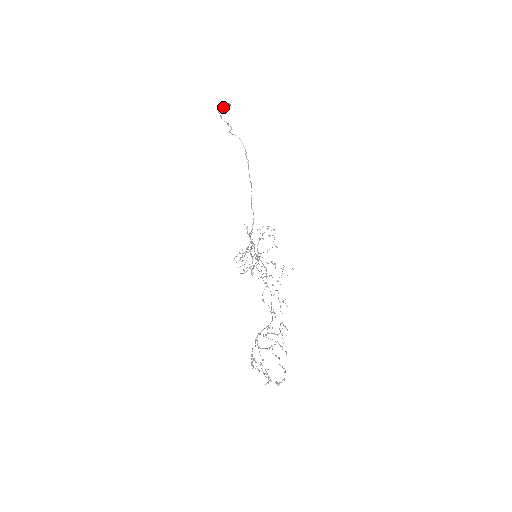
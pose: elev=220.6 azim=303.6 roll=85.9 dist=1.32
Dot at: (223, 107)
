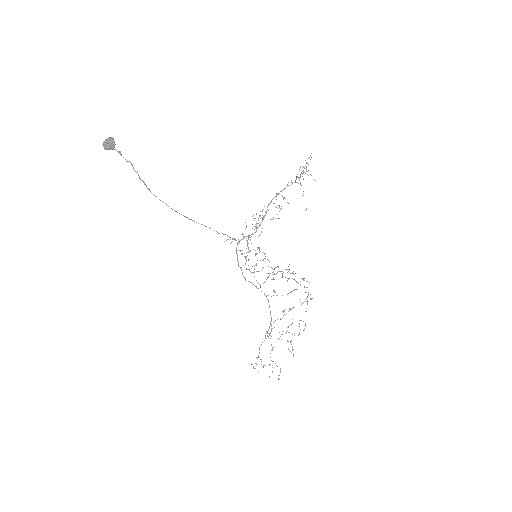
Dot at: (109, 149)
